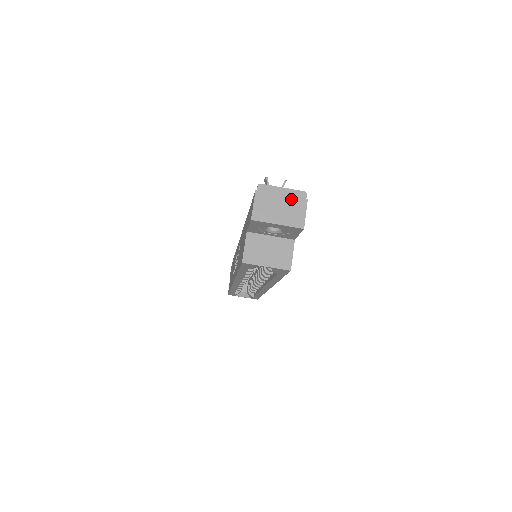
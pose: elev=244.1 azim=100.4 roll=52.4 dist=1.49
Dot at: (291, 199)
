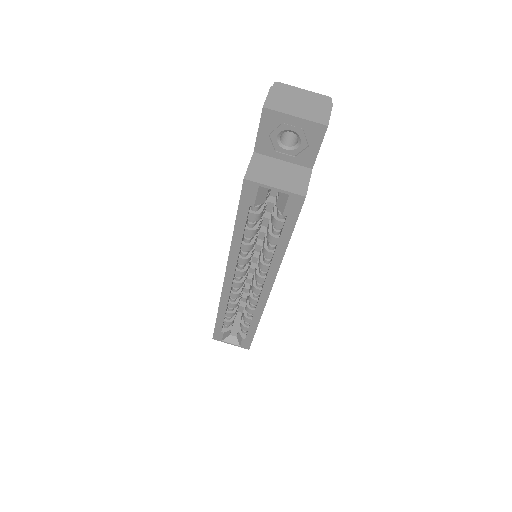
Dot at: (313, 99)
